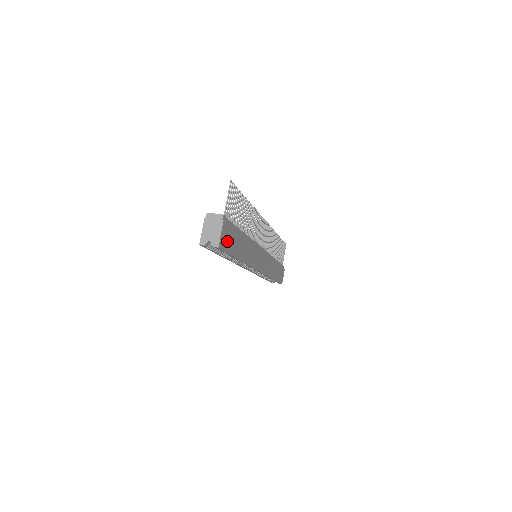
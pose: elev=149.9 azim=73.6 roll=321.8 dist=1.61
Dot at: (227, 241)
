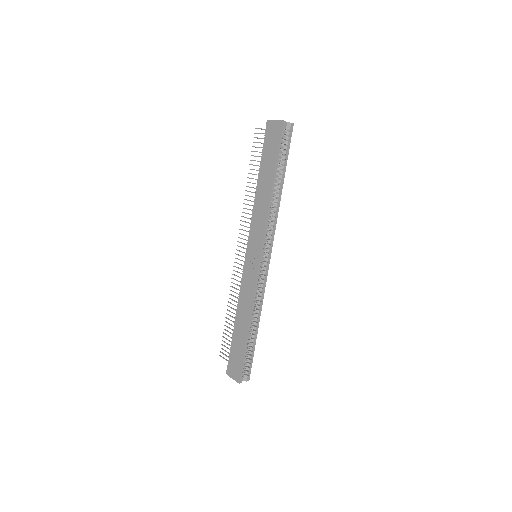
Dot at: occluded
